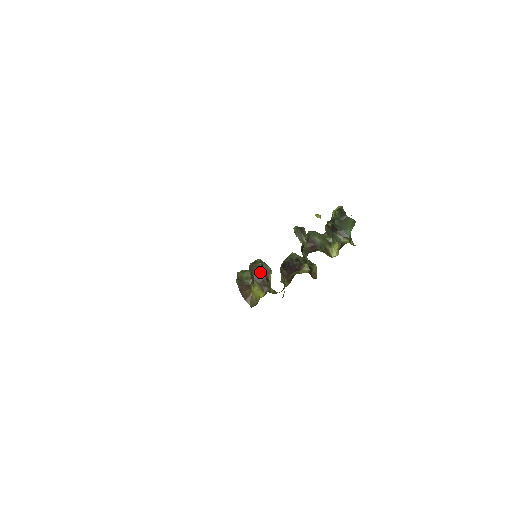
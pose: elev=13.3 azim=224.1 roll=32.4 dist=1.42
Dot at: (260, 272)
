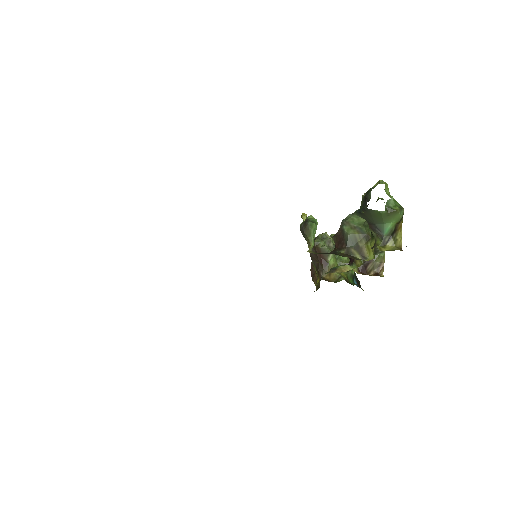
Dot at: occluded
